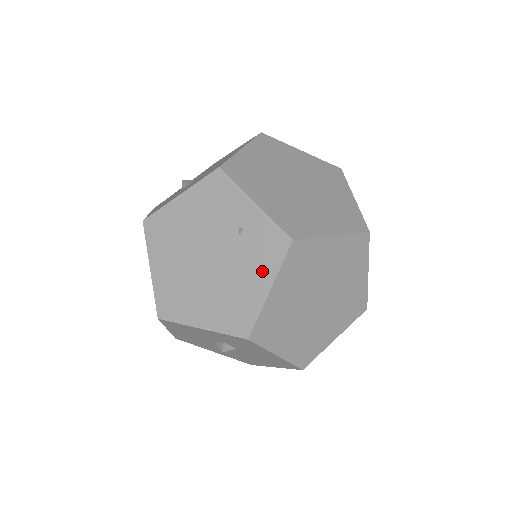
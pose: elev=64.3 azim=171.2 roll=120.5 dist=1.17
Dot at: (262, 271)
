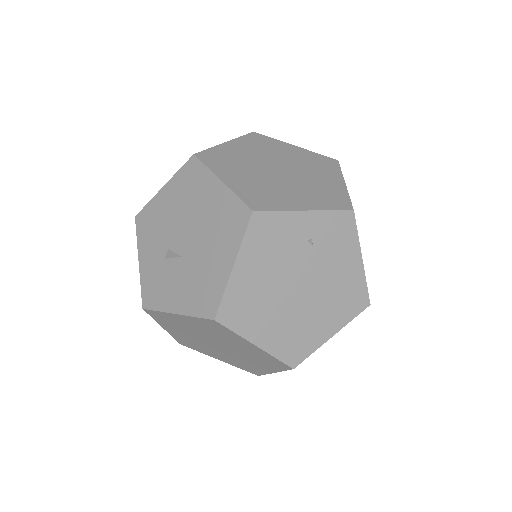
Dot at: (348, 253)
